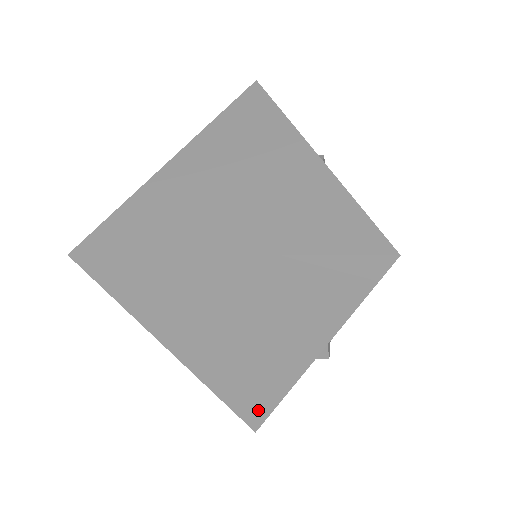
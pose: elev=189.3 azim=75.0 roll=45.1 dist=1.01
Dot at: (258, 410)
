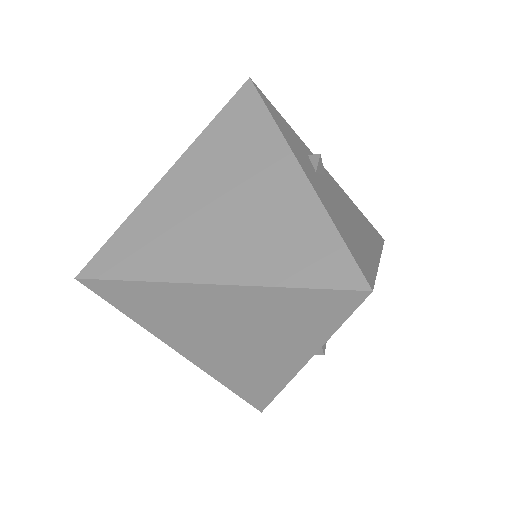
Dot at: (261, 397)
